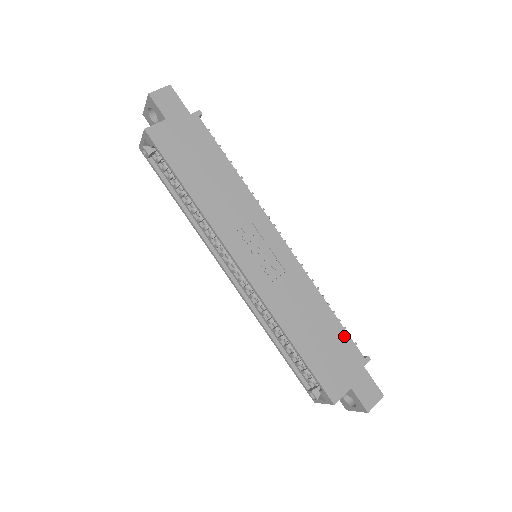
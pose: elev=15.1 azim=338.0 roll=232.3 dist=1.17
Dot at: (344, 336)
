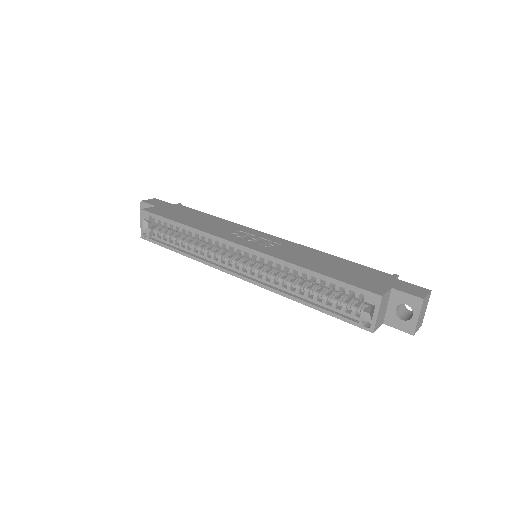
Dot at: (361, 266)
